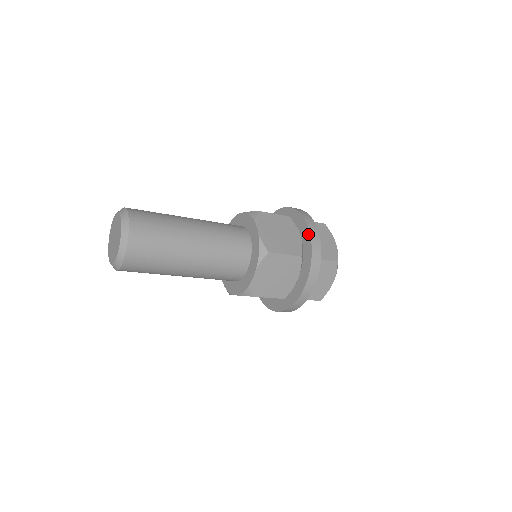
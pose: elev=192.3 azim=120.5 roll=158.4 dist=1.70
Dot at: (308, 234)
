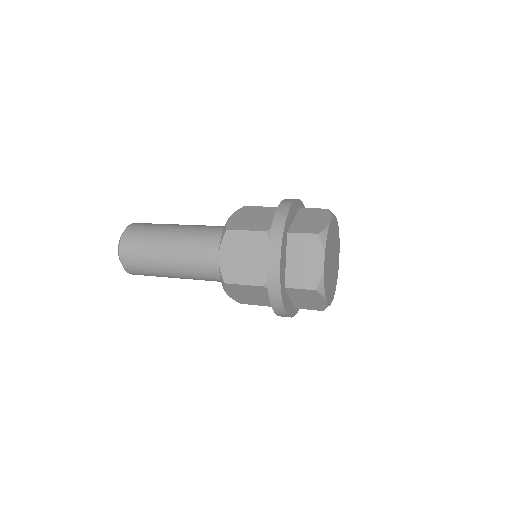
Dot at: (267, 265)
